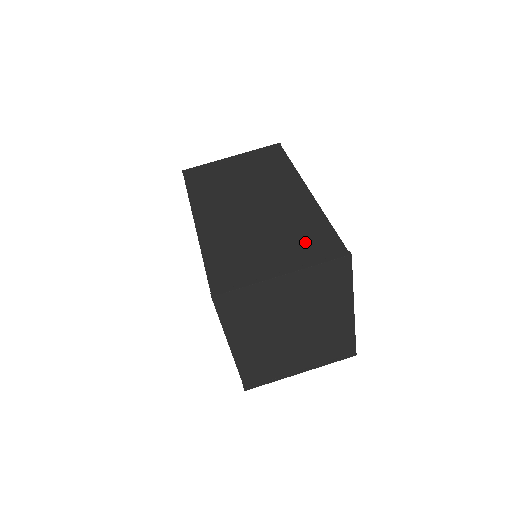
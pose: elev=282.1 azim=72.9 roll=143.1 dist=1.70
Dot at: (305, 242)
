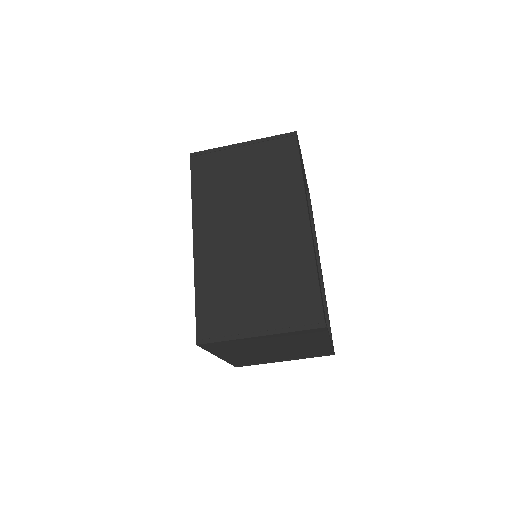
Dot at: (289, 298)
